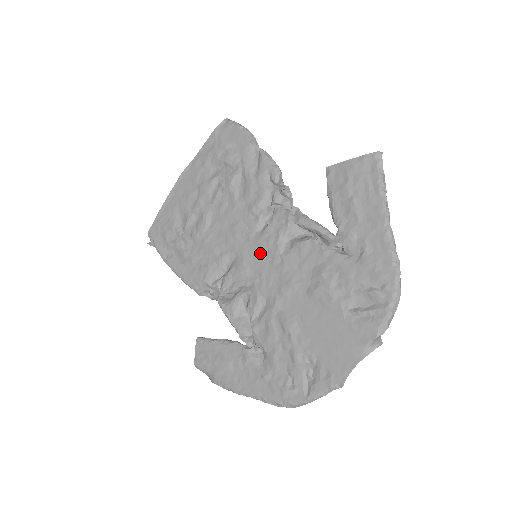
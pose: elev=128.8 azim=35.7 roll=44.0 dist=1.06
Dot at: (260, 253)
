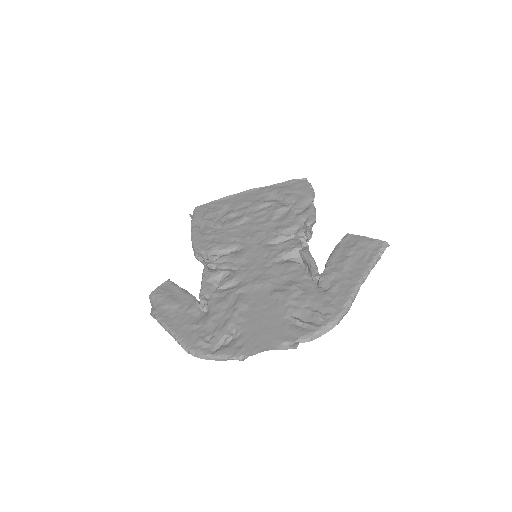
Dot at: (261, 255)
